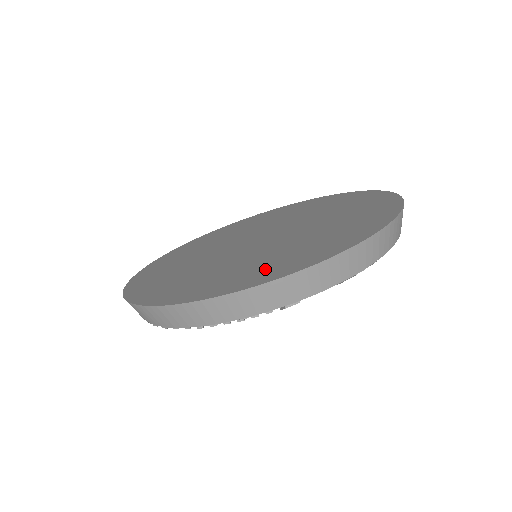
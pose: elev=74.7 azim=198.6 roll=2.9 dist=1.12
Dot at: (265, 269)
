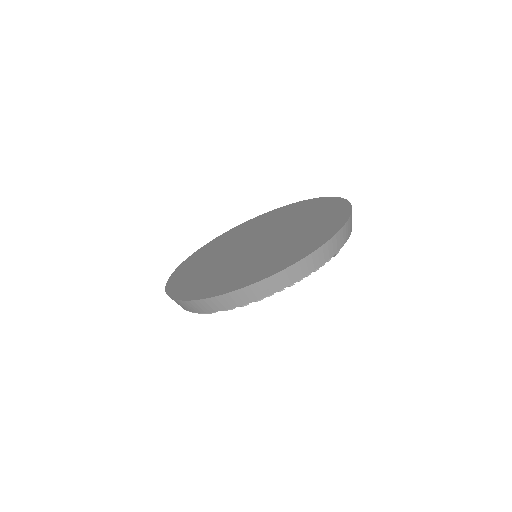
Dot at: (311, 239)
